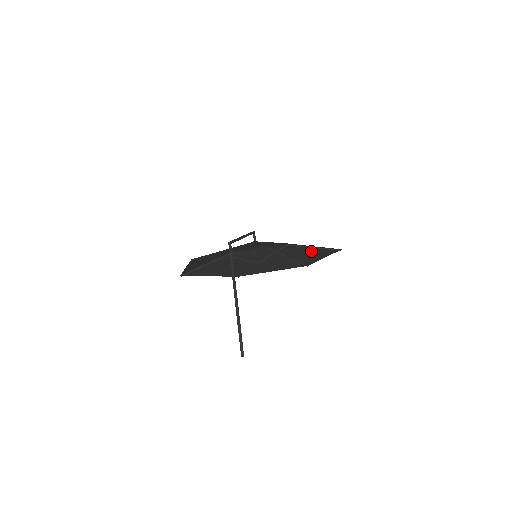
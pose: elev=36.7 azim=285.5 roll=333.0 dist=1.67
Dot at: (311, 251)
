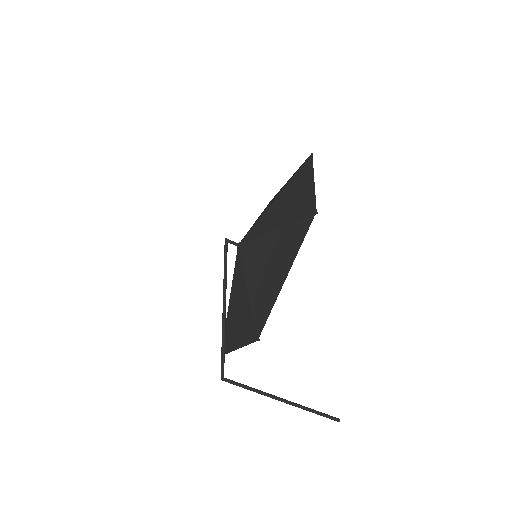
Dot at: (292, 207)
